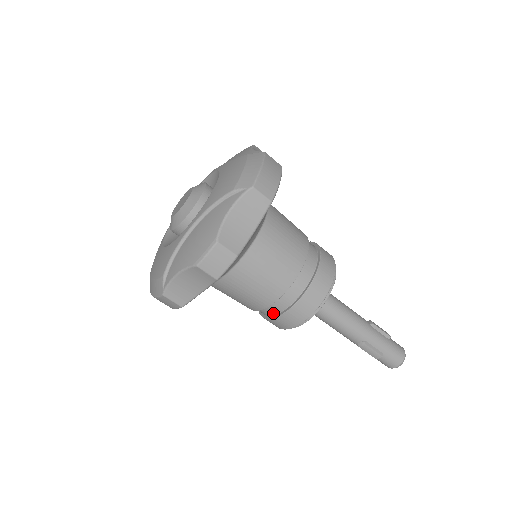
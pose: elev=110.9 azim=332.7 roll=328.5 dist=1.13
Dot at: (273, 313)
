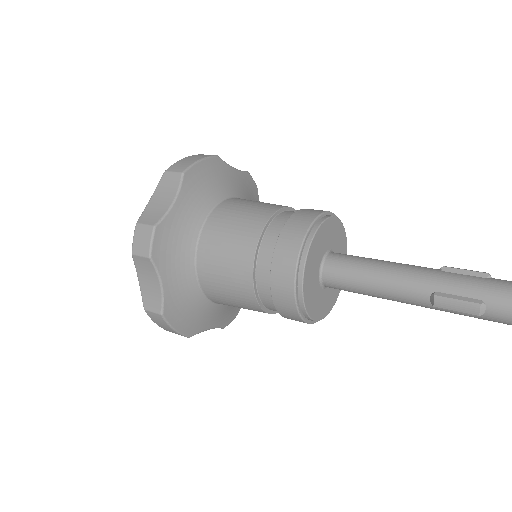
Dot at: (271, 297)
